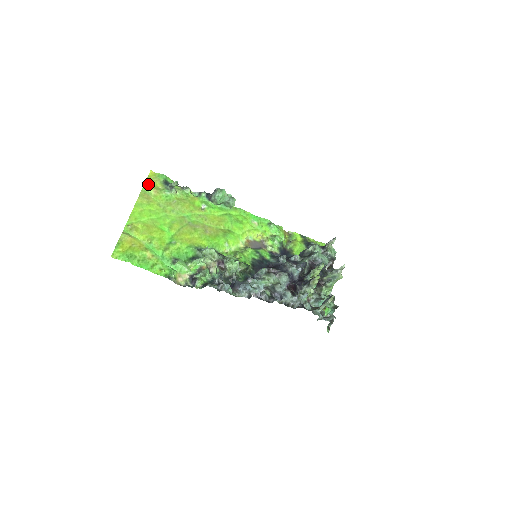
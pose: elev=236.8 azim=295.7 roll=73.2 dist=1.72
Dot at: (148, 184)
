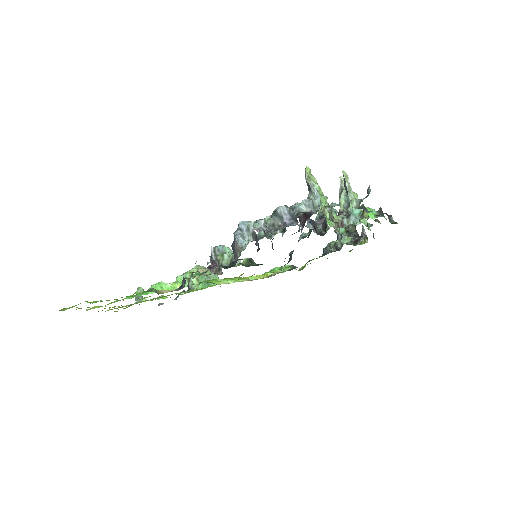
Dot at: occluded
